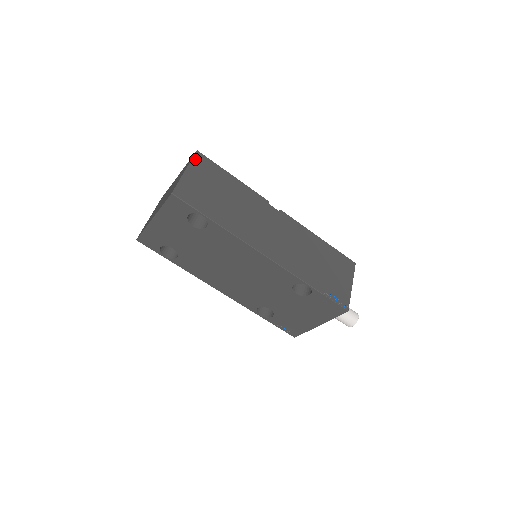
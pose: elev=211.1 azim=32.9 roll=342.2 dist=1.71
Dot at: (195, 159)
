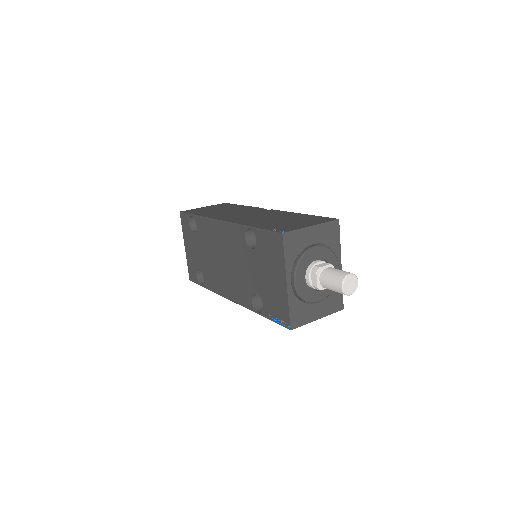
Dot at: occluded
